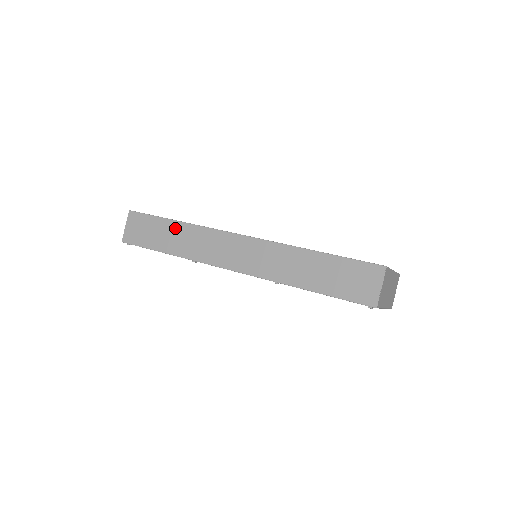
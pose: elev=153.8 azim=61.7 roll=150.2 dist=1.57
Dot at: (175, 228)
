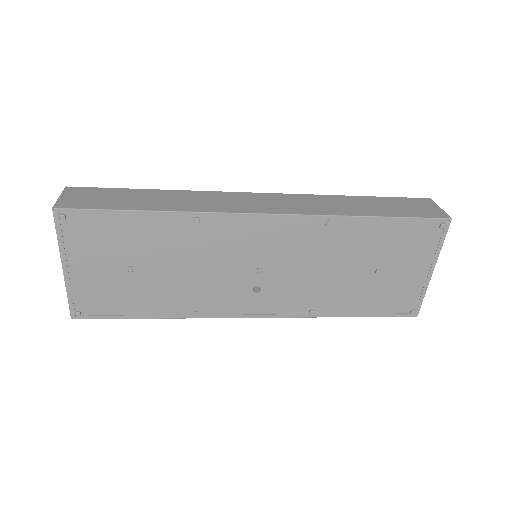
Dot at: (157, 193)
